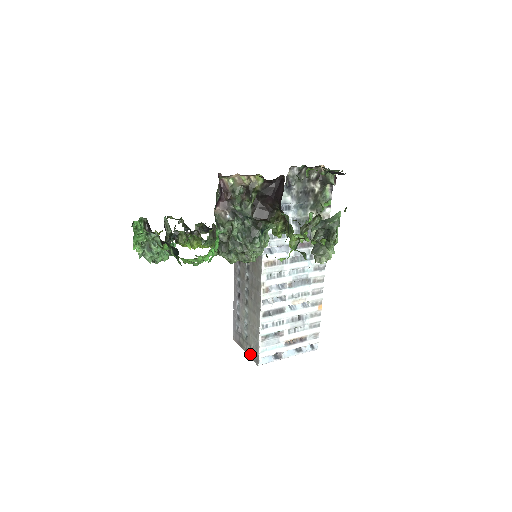
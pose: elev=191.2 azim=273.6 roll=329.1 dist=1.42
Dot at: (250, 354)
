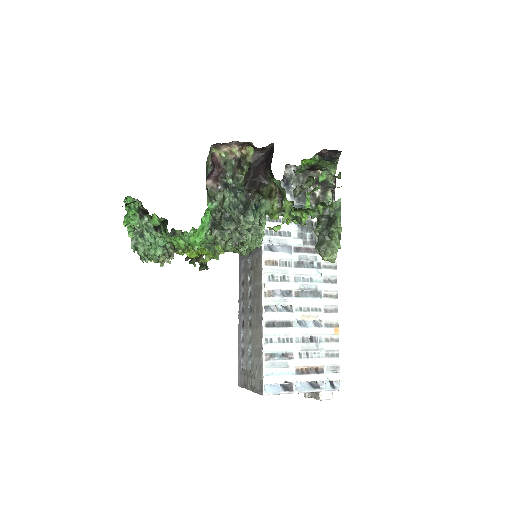
Dot at: (254, 387)
